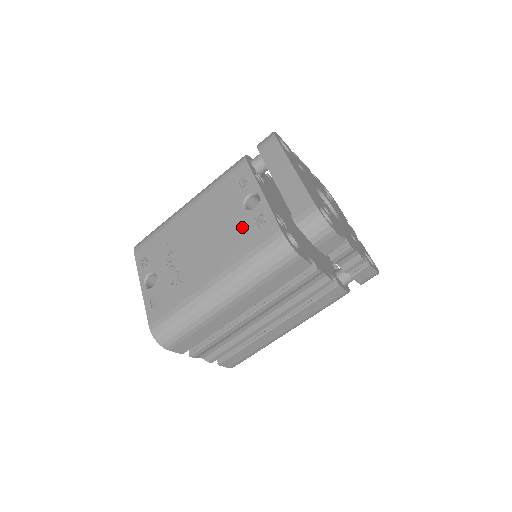
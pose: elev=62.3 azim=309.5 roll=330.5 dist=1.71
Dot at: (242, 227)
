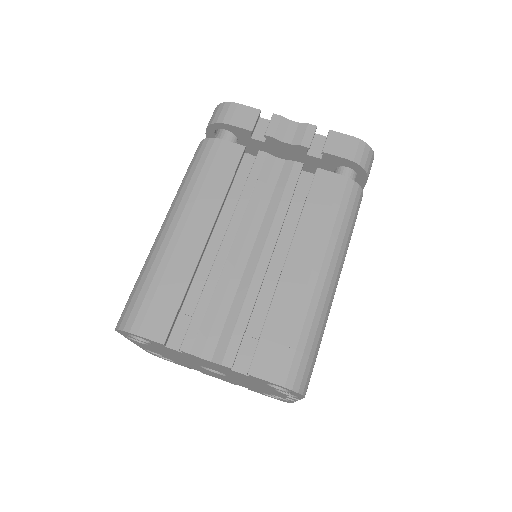
Dot at: occluded
